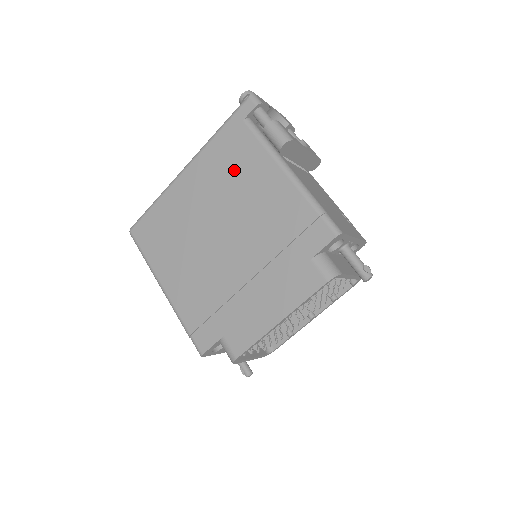
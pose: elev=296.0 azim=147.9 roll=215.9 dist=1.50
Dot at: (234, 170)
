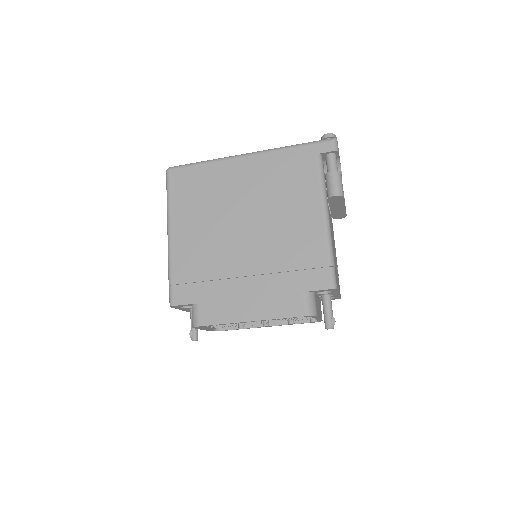
Dot at: (286, 186)
